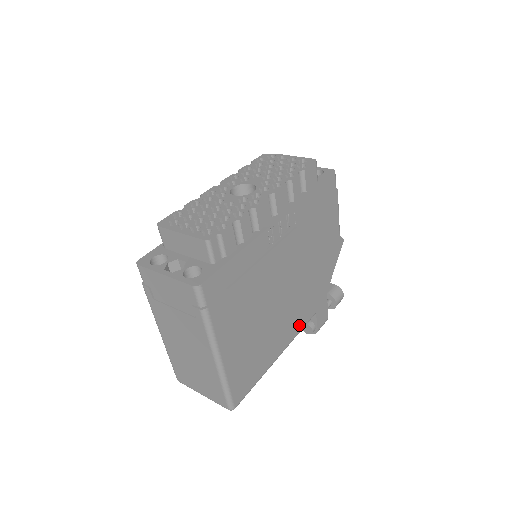
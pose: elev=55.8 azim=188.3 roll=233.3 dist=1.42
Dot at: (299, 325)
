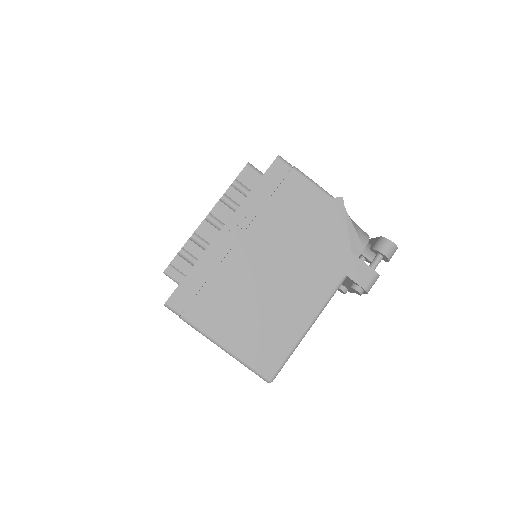
Dot at: (322, 293)
